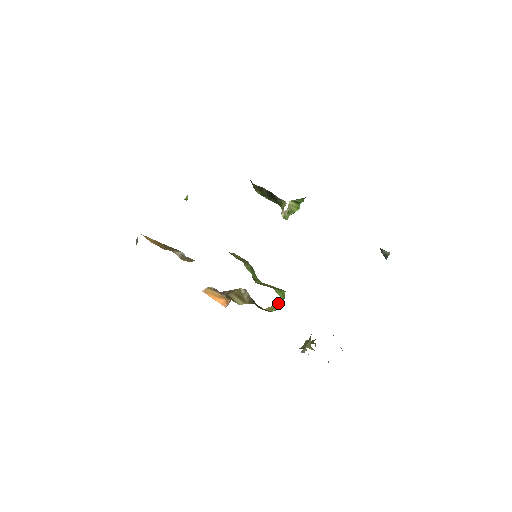
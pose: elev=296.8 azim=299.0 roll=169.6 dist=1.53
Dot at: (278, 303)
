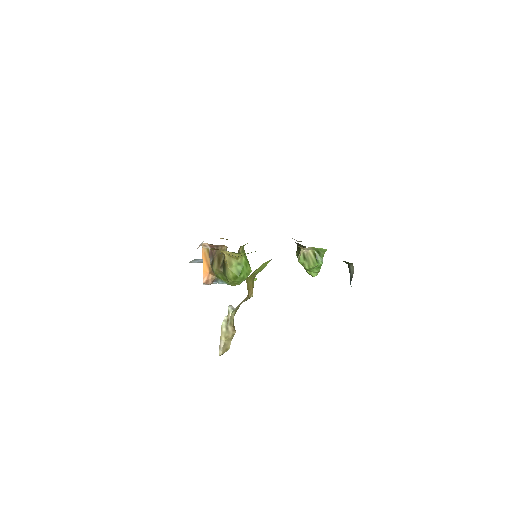
Dot at: (238, 260)
